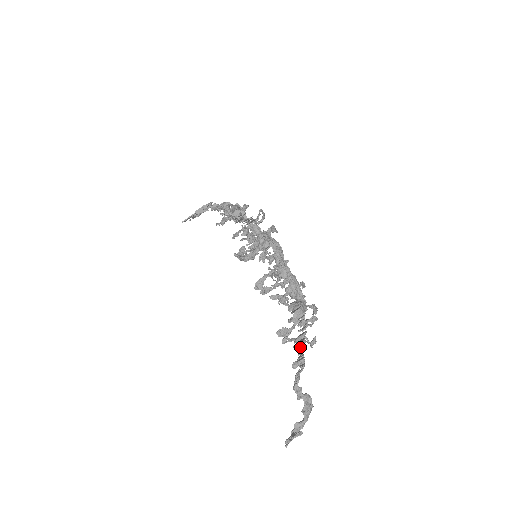
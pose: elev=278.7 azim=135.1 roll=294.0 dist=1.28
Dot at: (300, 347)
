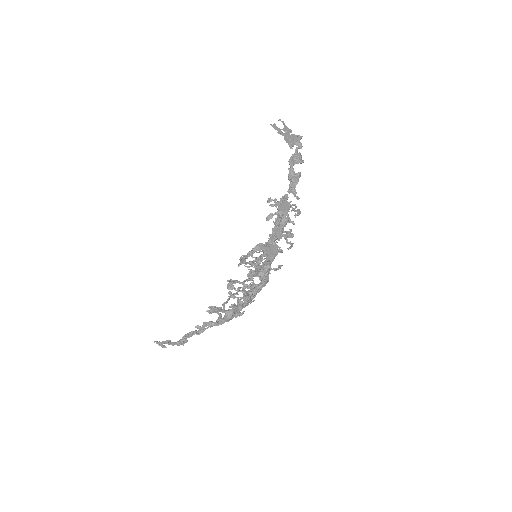
Dot at: (209, 326)
